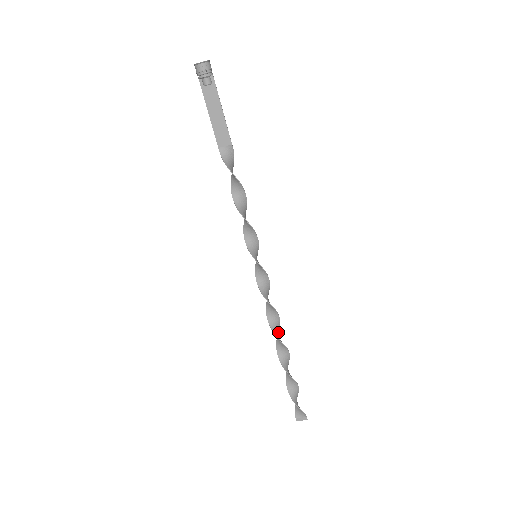
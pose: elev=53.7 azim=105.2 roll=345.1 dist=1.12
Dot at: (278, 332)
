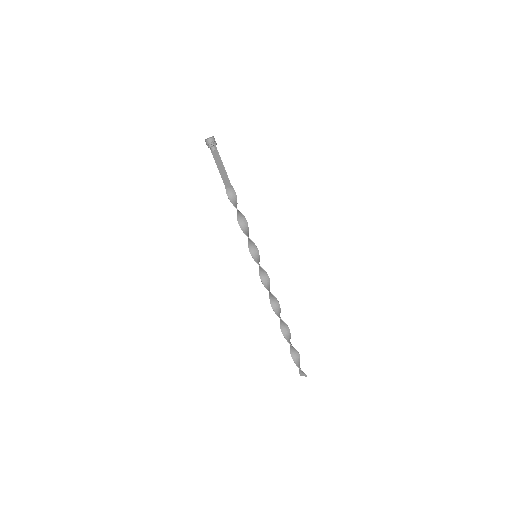
Dot at: (279, 309)
